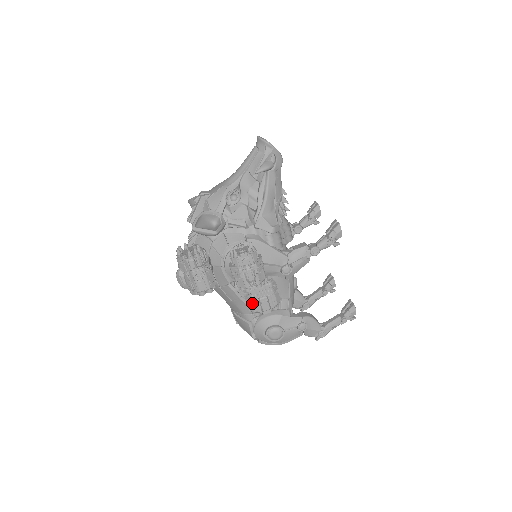
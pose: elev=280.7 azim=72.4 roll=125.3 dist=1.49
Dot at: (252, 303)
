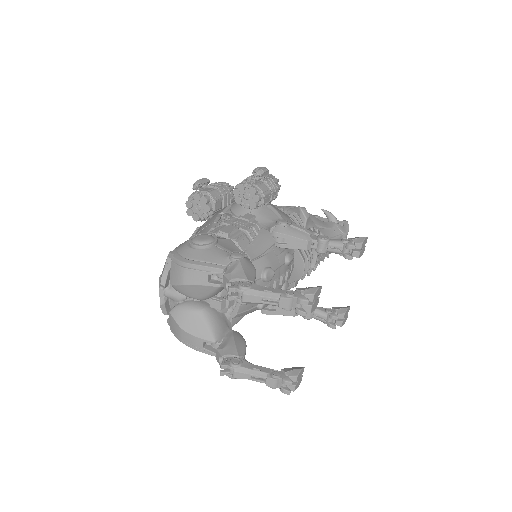
Dot at: (218, 227)
